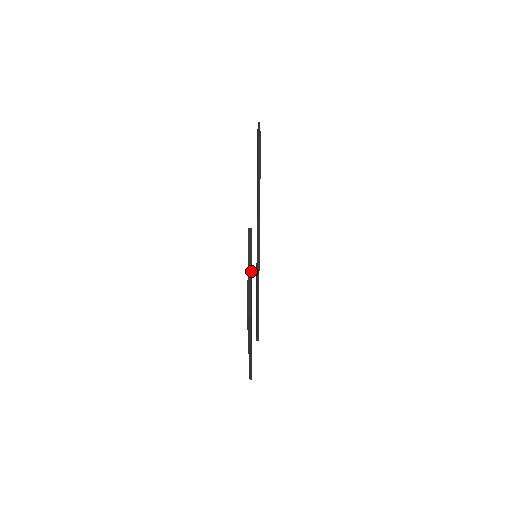
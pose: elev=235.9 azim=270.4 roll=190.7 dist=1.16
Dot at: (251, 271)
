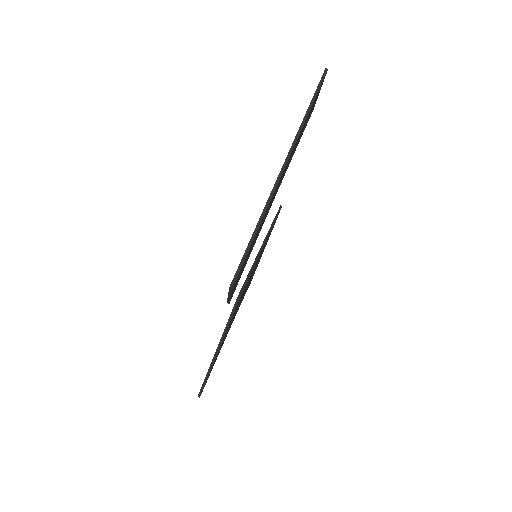
Dot at: (318, 95)
